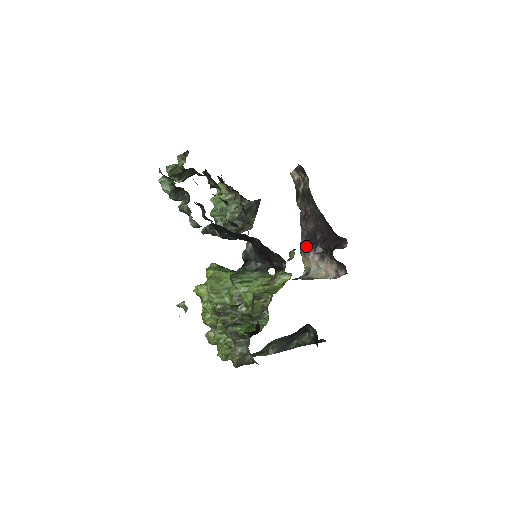
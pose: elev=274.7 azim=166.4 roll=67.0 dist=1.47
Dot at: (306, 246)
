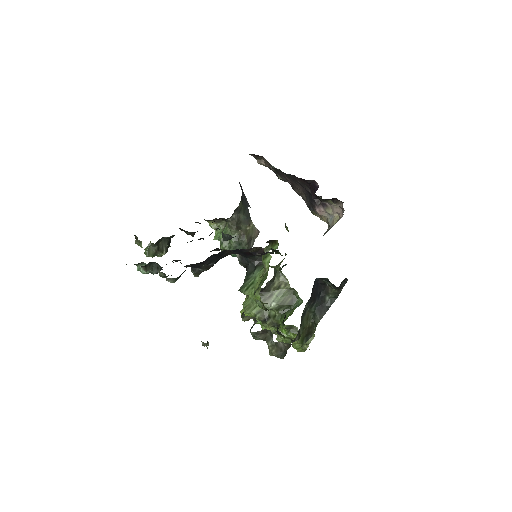
Dot at: (311, 206)
